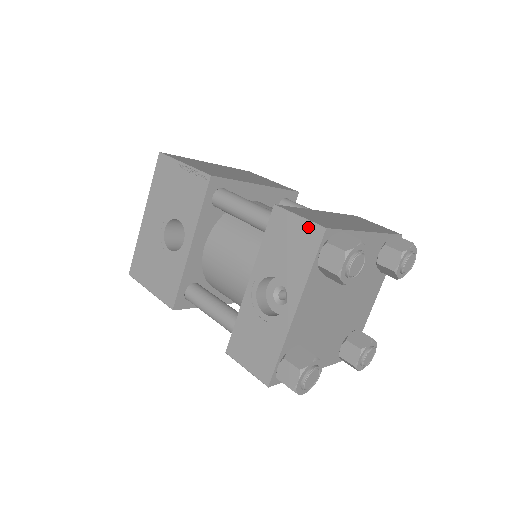
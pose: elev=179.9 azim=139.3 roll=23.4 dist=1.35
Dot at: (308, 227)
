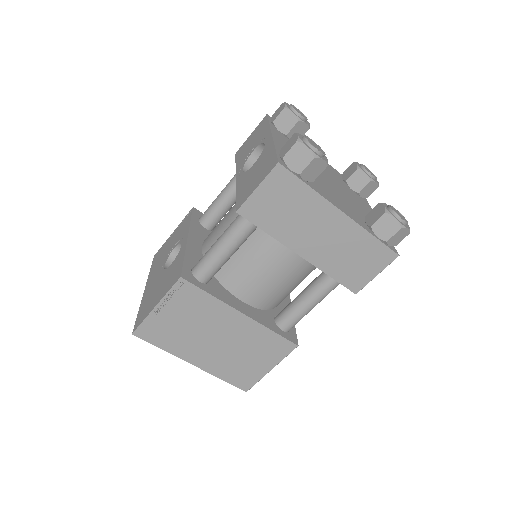
Dot at: (258, 127)
